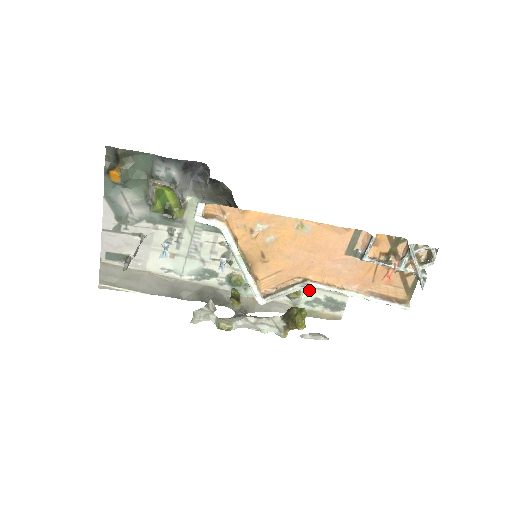
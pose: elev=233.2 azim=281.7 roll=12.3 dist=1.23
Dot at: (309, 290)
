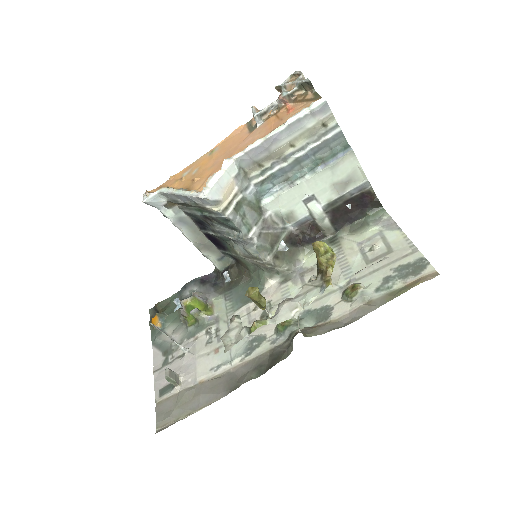
Dot at: (368, 279)
